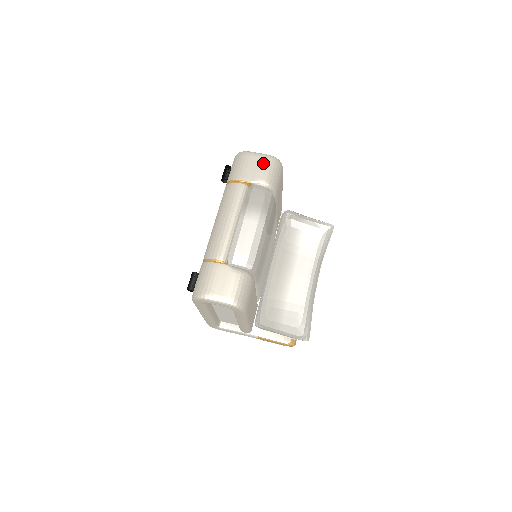
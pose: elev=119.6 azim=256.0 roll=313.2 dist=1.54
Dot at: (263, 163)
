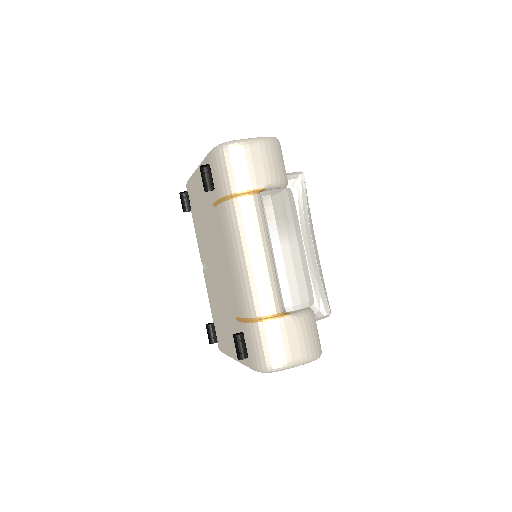
Dot at: (266, 153)
